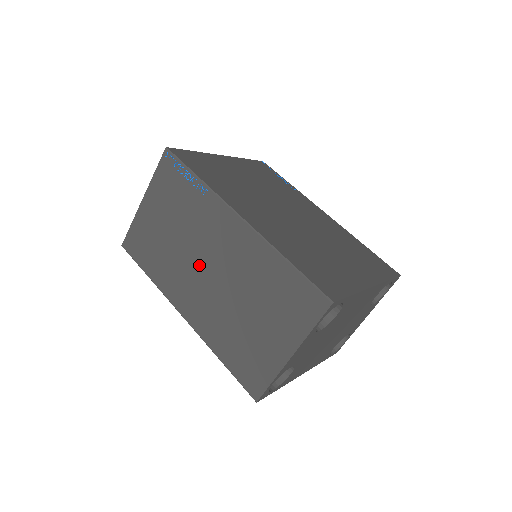
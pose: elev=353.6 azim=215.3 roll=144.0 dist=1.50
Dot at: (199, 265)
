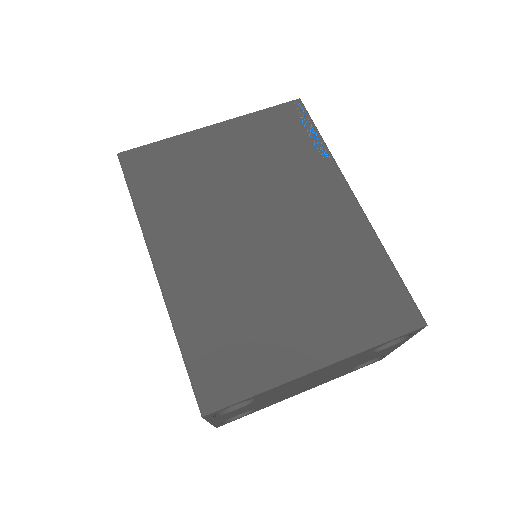
Dot at: occluded
